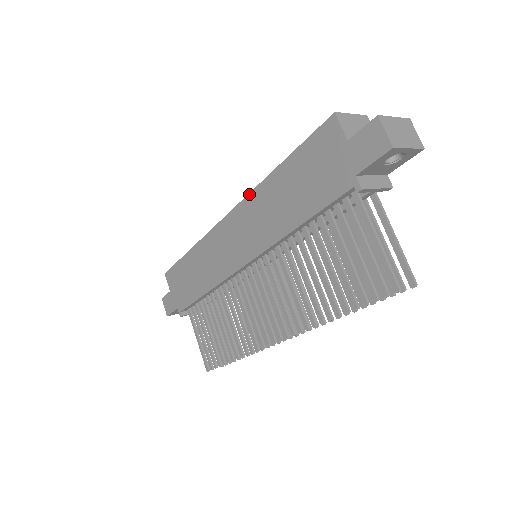
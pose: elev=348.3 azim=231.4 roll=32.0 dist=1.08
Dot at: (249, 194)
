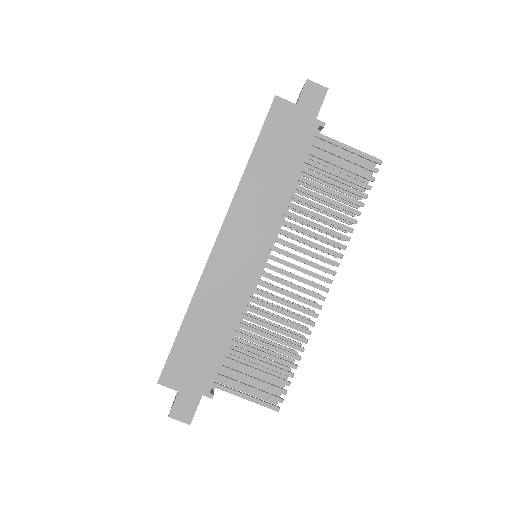
Dot at: (233, 201)
